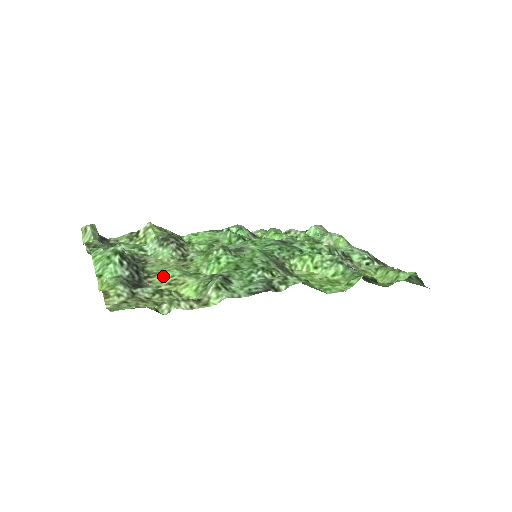
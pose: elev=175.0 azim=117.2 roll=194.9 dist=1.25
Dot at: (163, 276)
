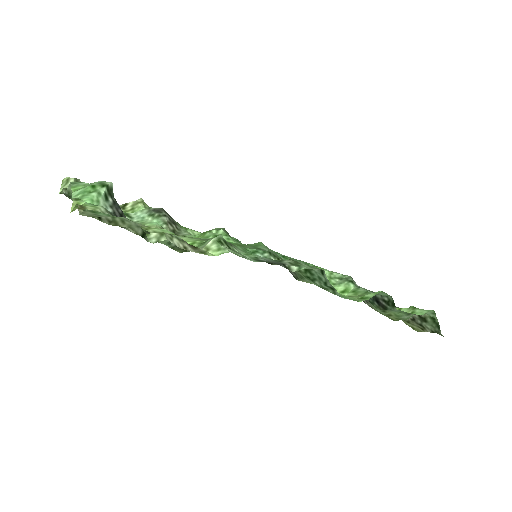
Dot at: (151, 230)
